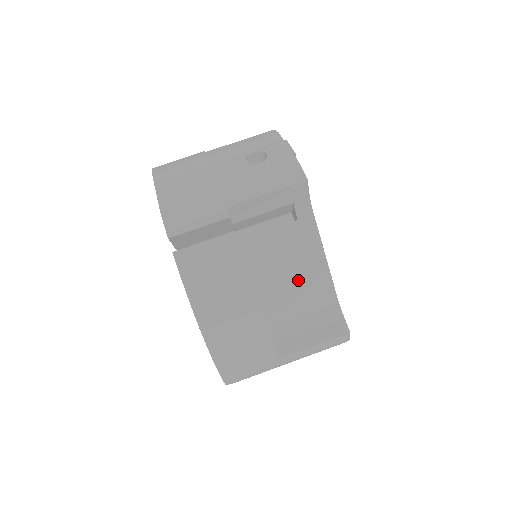
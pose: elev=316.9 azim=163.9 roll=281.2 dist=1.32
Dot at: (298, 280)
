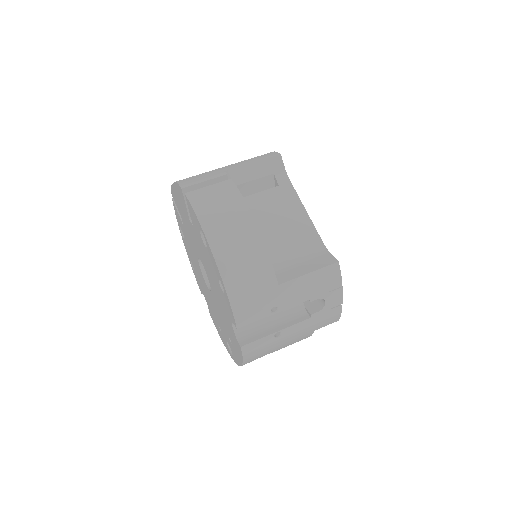
Dot at: (287, 228)
